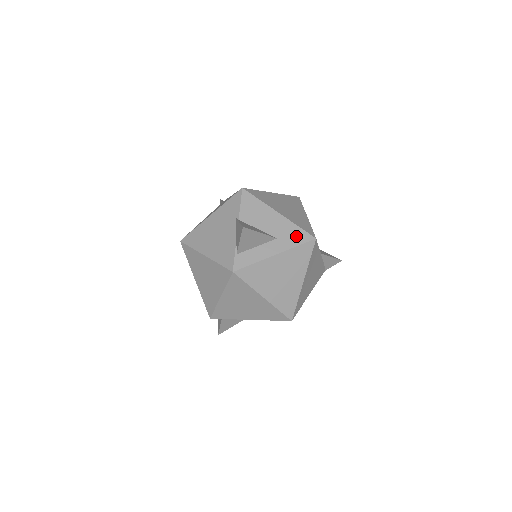
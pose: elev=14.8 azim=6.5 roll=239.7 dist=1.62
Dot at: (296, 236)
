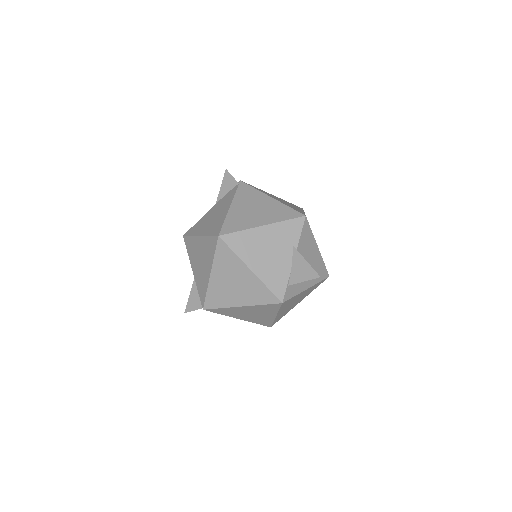
Dot at: (321, 272)
